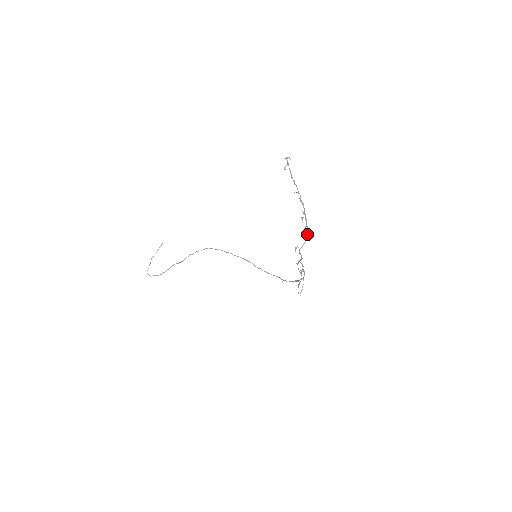
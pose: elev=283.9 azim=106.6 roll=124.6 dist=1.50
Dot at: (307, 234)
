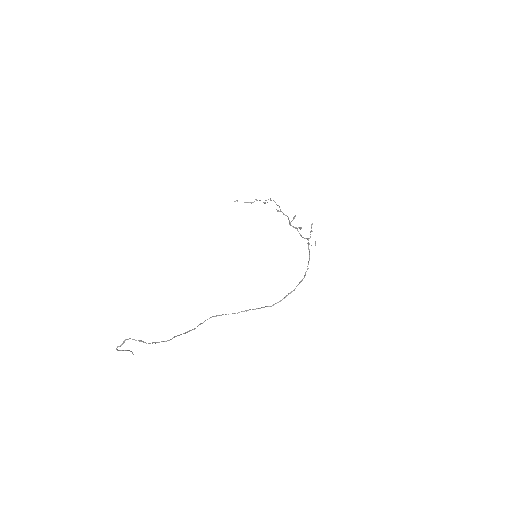
Dot at: (276, 204)
